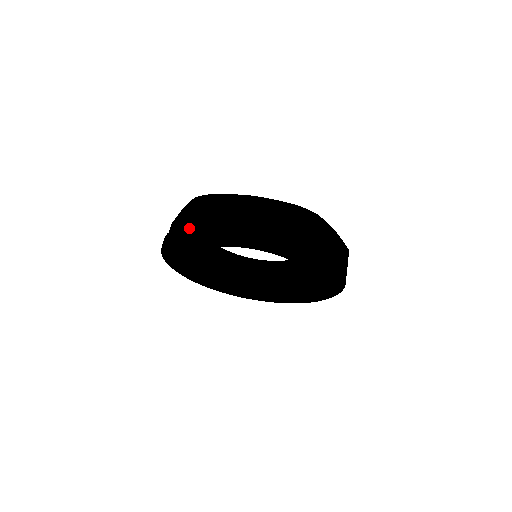
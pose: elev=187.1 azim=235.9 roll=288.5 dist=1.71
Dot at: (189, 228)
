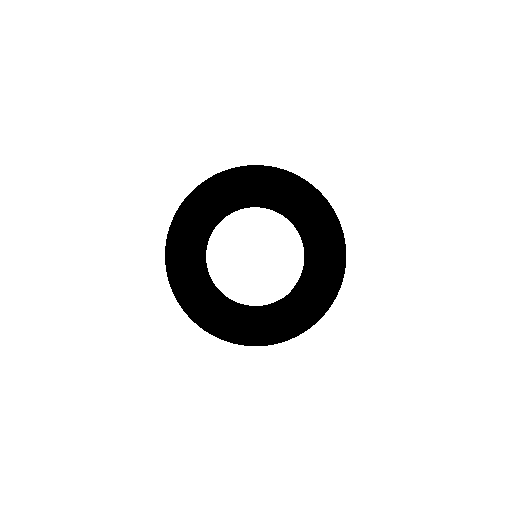
Dot at: (250, 166)
